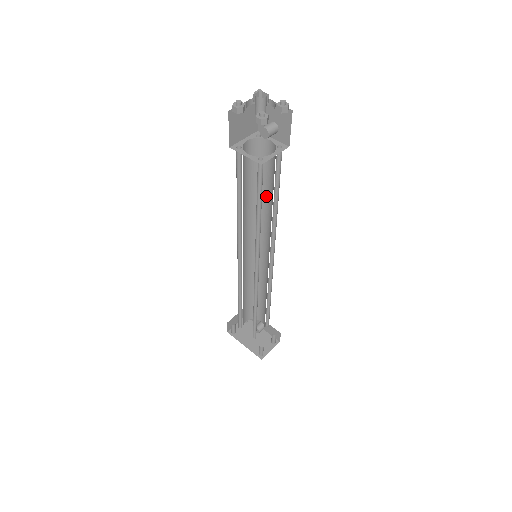
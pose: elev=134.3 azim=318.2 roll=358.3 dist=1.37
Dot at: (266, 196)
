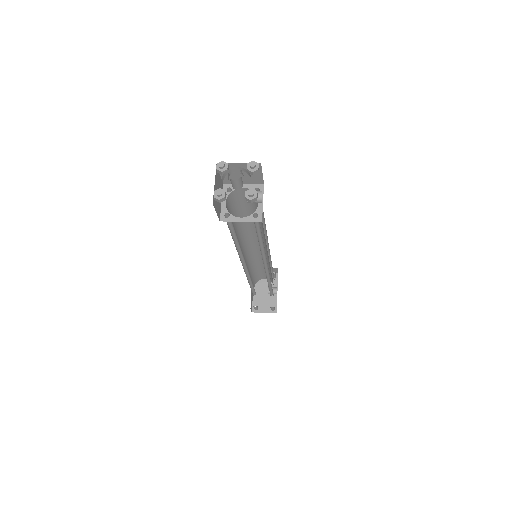
Dot at: occluded
